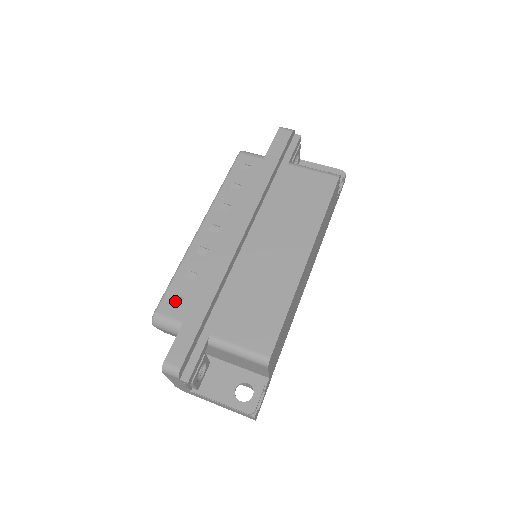
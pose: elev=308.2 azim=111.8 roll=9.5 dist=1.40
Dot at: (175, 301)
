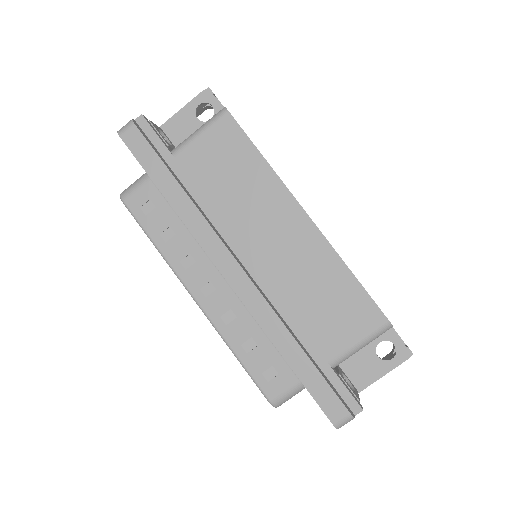
Dot at: (269, 376)
